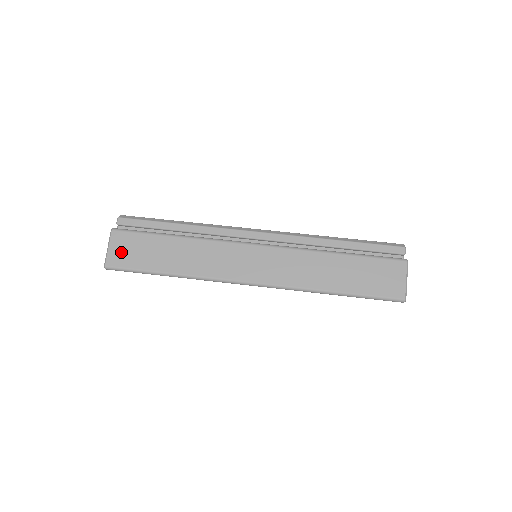
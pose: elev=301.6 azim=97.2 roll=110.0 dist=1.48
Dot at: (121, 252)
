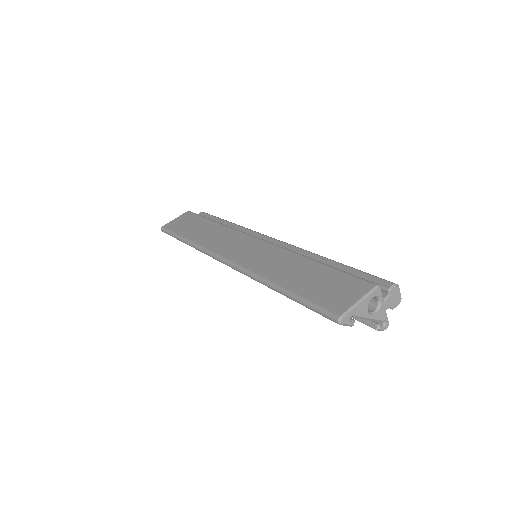
Dot at: (178, 222)
